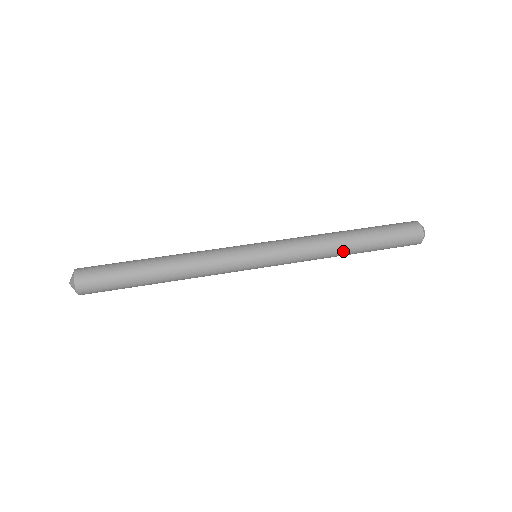
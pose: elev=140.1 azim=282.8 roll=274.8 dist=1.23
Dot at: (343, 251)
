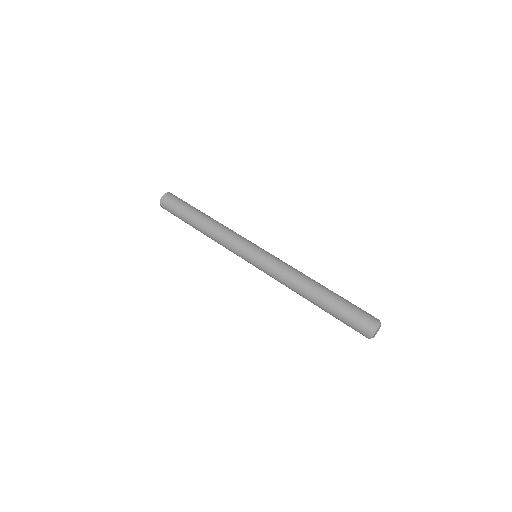
Dot at: (305, 297)
